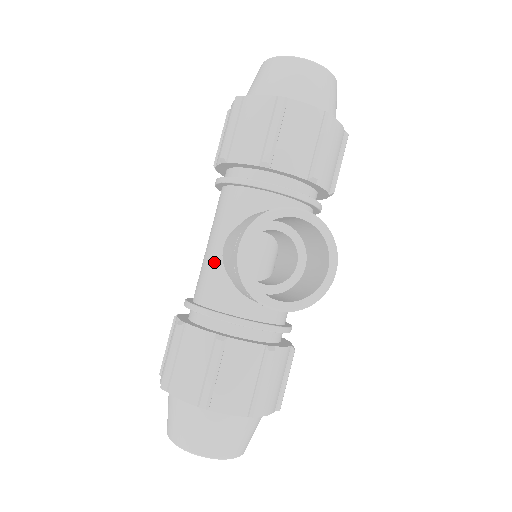
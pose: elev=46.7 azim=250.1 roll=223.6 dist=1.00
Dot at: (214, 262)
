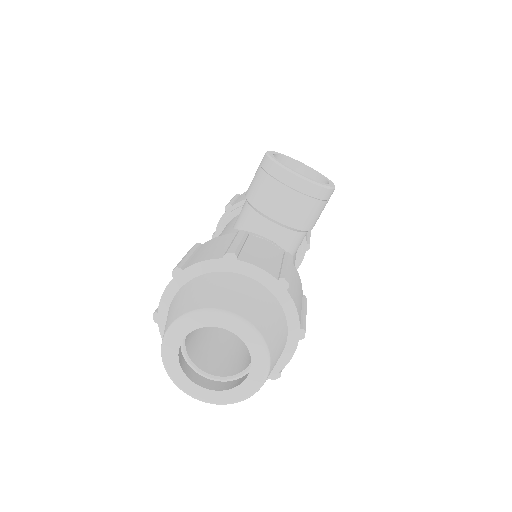
Dot at: (225, 233)
